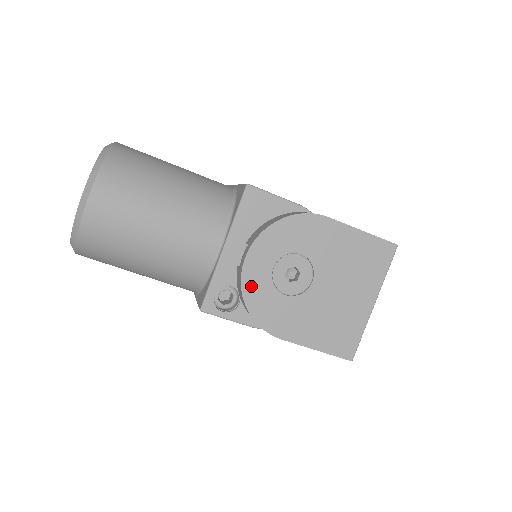
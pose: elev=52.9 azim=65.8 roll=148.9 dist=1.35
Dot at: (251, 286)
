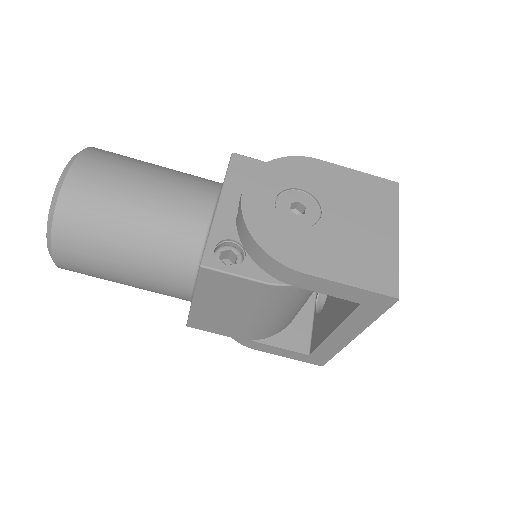
Dot at: (254, 218)
